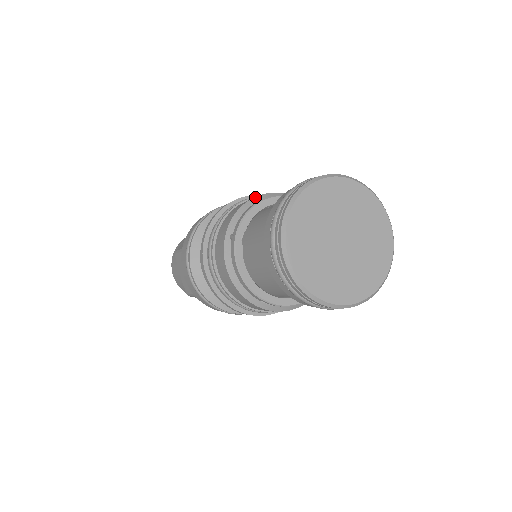
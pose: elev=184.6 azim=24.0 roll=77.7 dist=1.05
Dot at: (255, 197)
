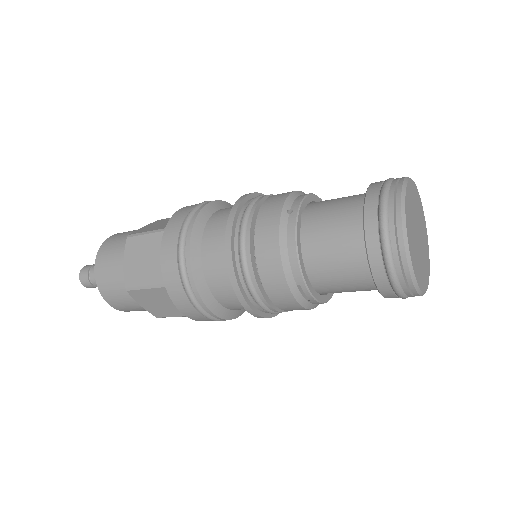
Dot at: (301, 191)
